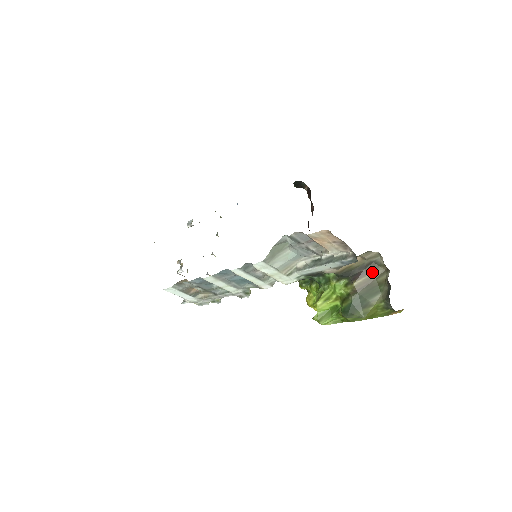
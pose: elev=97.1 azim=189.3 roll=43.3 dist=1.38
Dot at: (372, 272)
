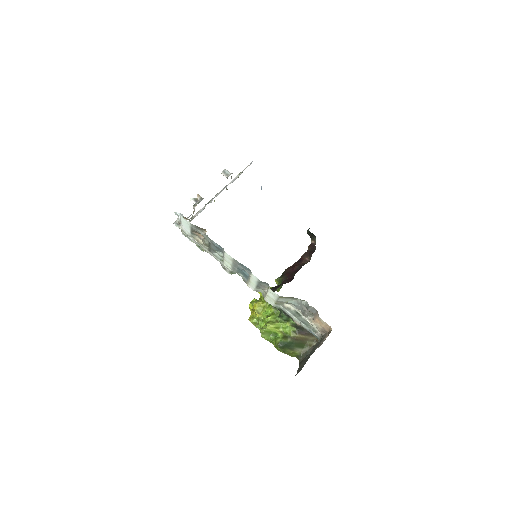
Dot at: (310, 336)
